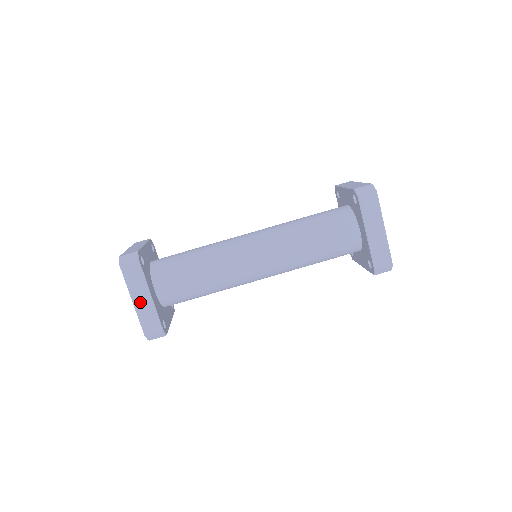
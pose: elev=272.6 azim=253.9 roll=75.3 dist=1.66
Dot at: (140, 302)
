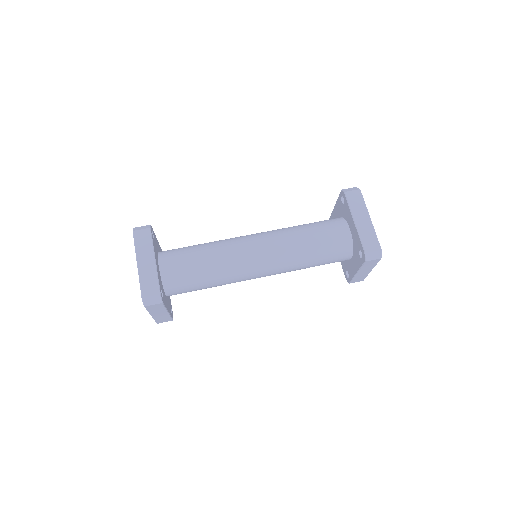
Dot at: (144, 264)
